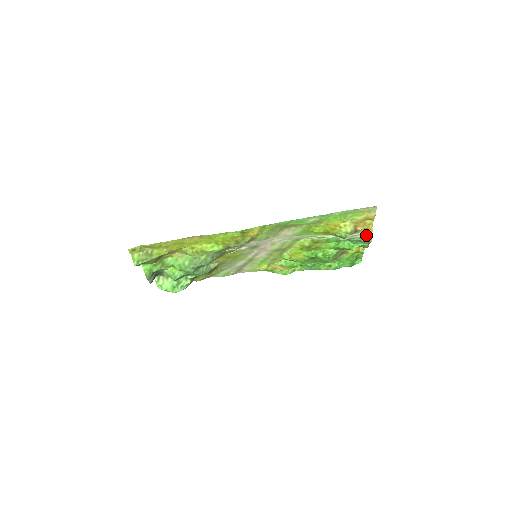
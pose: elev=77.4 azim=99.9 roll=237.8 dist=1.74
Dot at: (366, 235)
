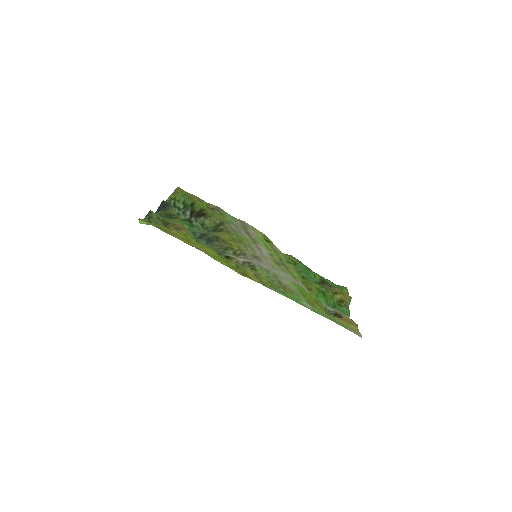
Dot at: occluded
